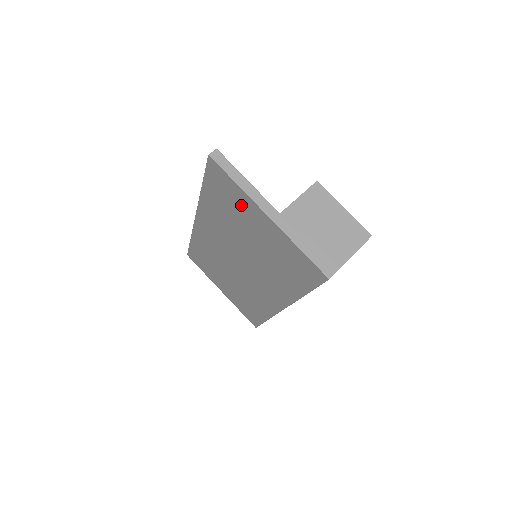
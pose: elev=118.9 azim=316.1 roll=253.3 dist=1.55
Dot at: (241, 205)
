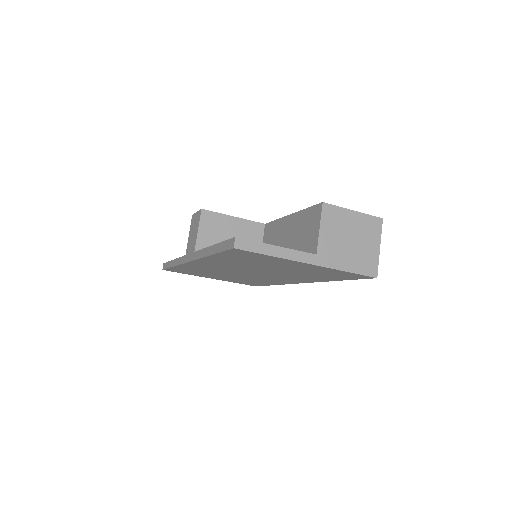
Dot at: (272, 261)
